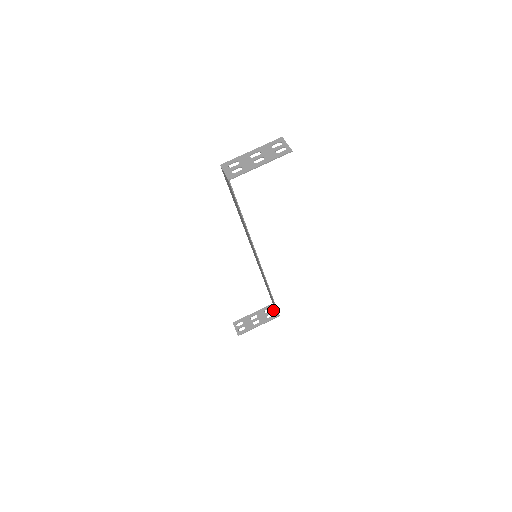
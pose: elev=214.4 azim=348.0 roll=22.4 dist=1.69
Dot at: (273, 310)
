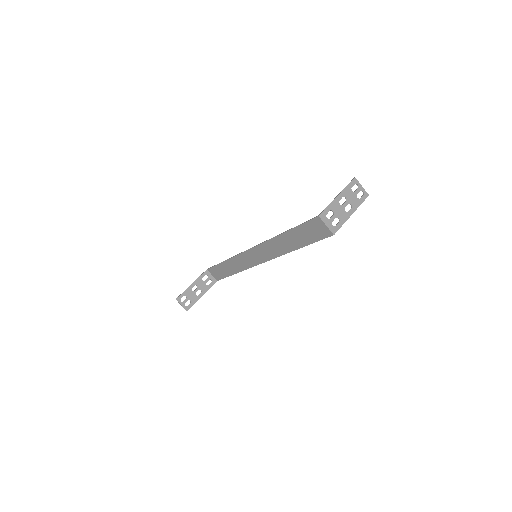
Dot at: (210, 276)
